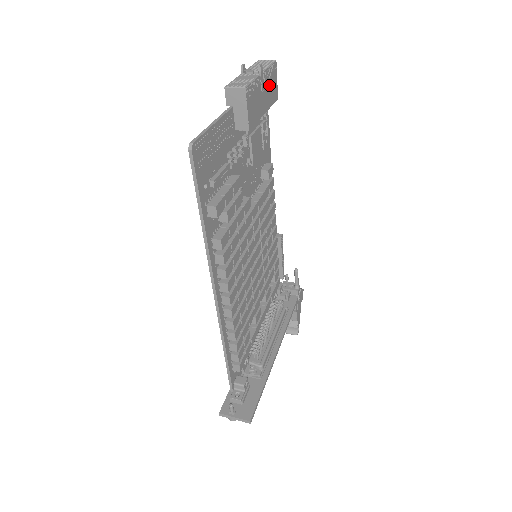
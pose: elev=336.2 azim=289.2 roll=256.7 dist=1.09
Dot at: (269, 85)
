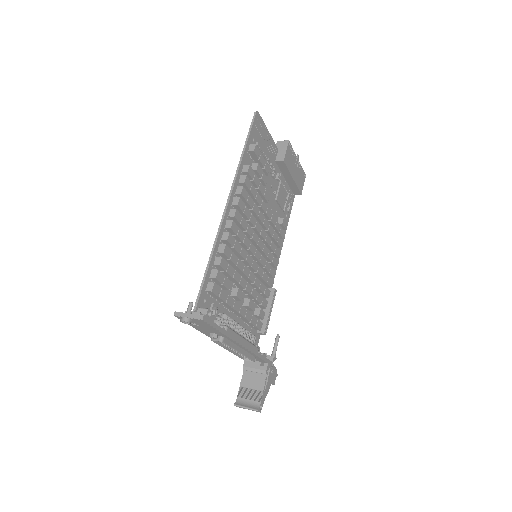
Dot at: (299, 174)
